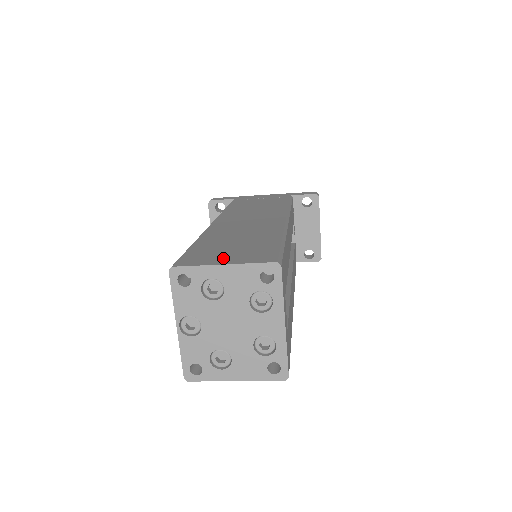
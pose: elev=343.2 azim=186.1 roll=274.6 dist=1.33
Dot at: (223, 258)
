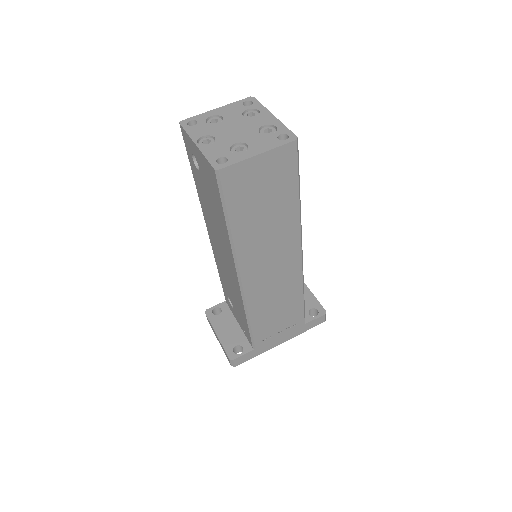
Dot at: occluded
